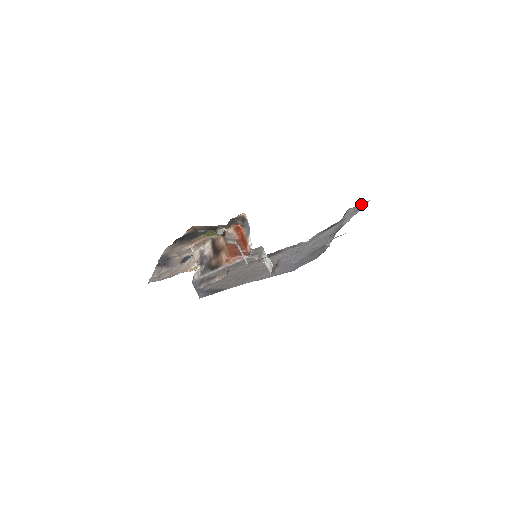
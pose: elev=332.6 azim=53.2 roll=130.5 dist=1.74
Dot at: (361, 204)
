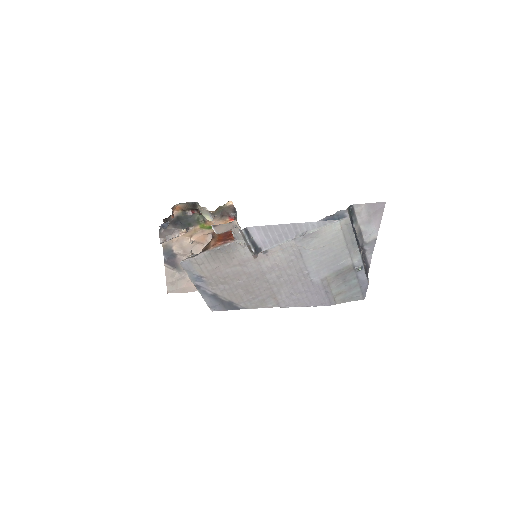
Dot at: (373, 205)
